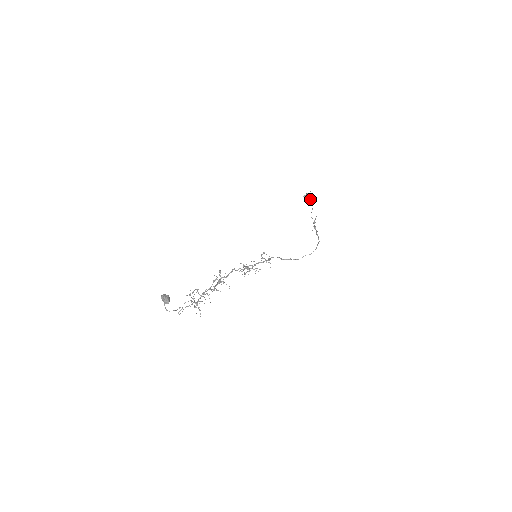
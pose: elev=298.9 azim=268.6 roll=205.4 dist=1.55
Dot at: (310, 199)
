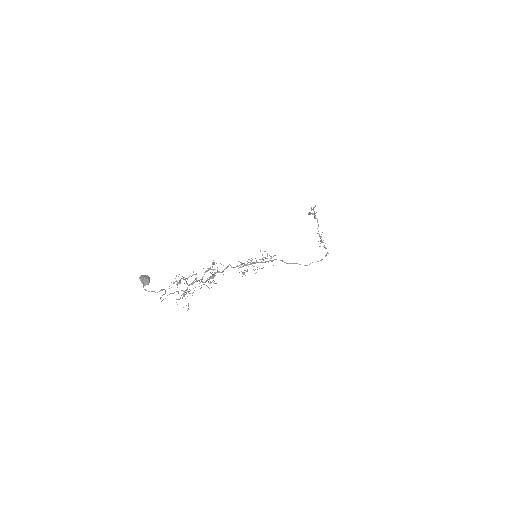
Dot at: (315, 216)
